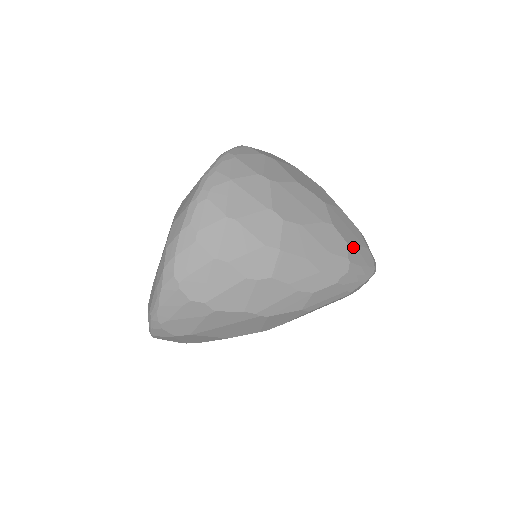
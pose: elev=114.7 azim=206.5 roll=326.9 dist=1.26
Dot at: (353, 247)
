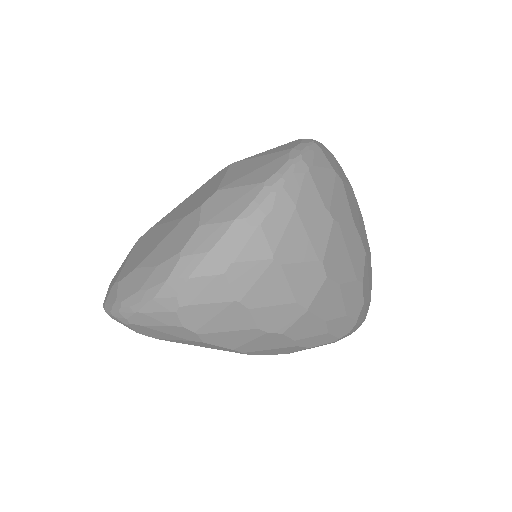
Dot at: (365, 305)
